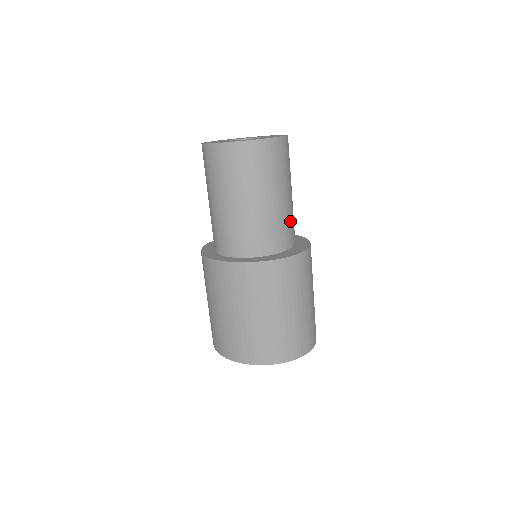
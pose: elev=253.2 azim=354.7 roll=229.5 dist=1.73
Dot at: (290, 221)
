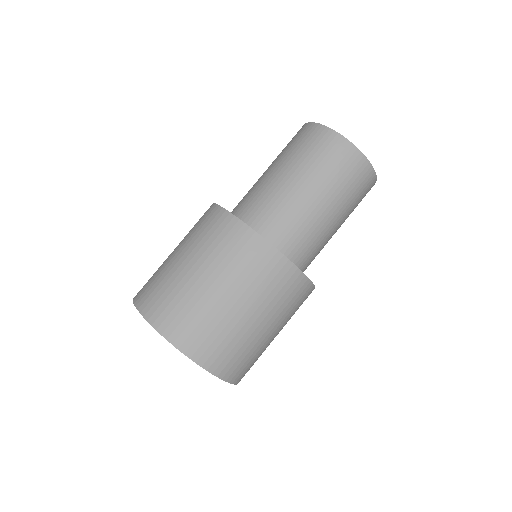
Dot at: occluded
